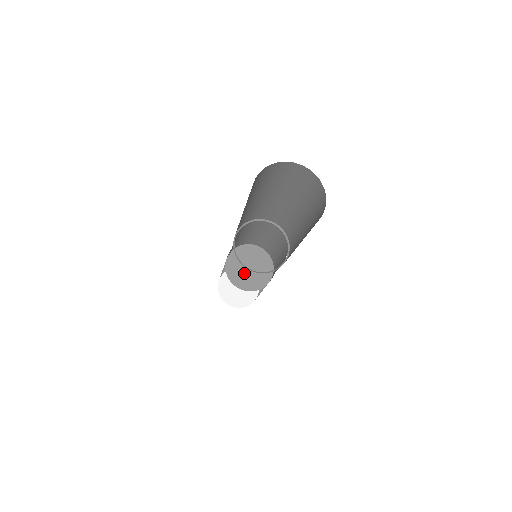
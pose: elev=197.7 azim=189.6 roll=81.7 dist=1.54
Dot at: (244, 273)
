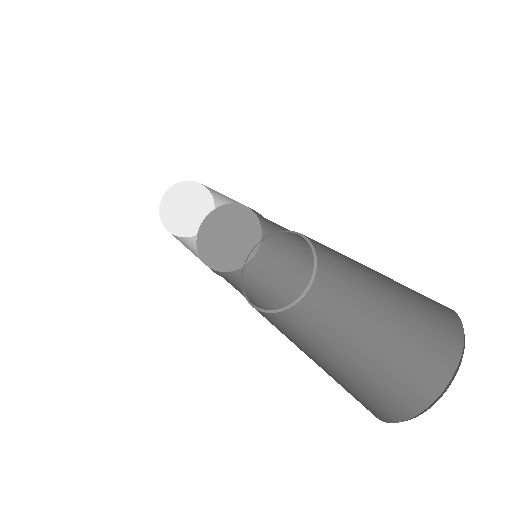
Dot at: (219, 239)
